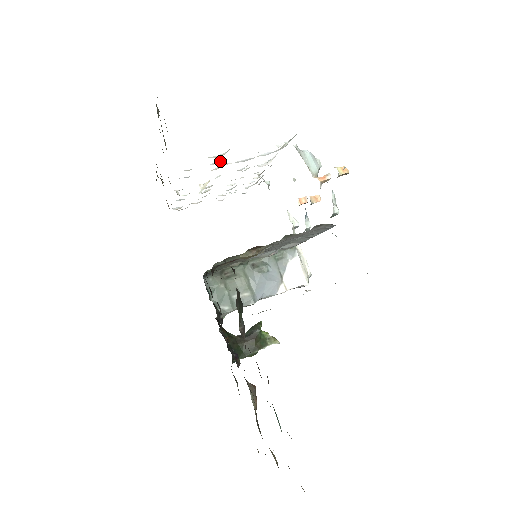
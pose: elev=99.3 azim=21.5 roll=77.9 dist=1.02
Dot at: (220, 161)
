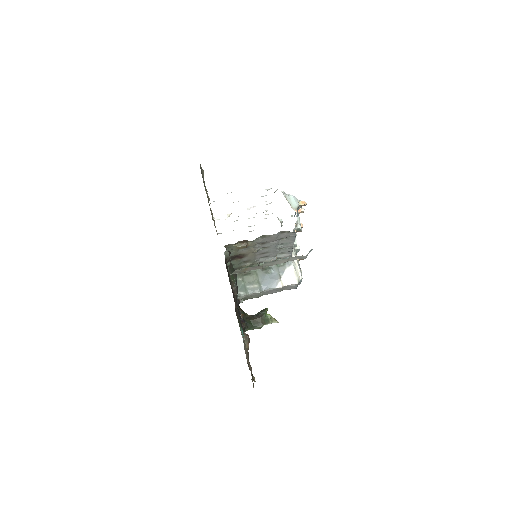
Dot at: occluded
